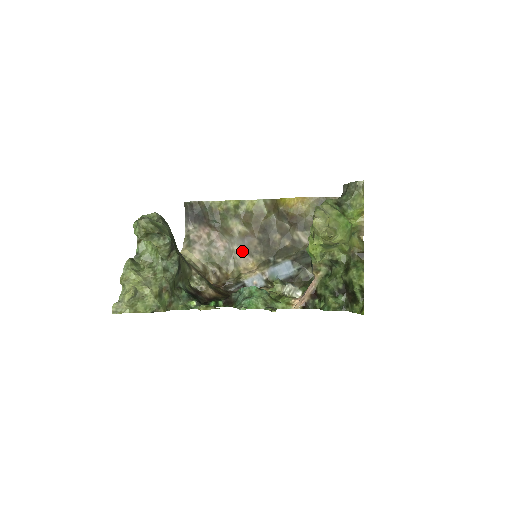
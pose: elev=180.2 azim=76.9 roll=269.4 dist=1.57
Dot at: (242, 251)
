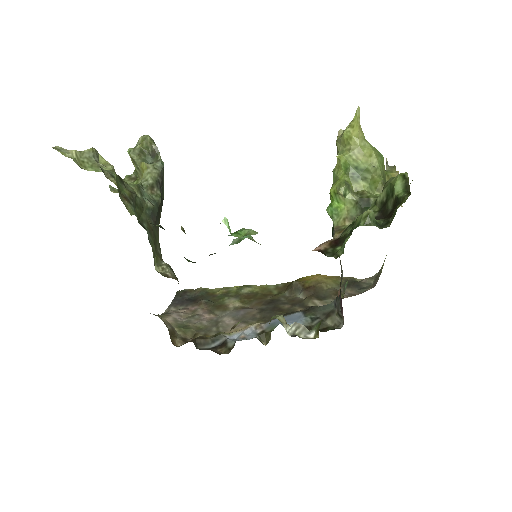
Dot at: (233, 321)
